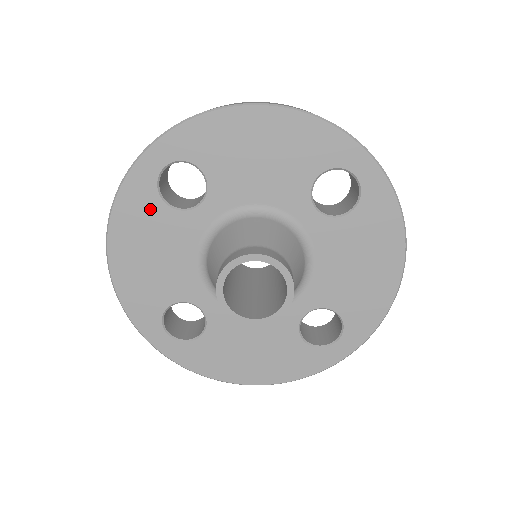
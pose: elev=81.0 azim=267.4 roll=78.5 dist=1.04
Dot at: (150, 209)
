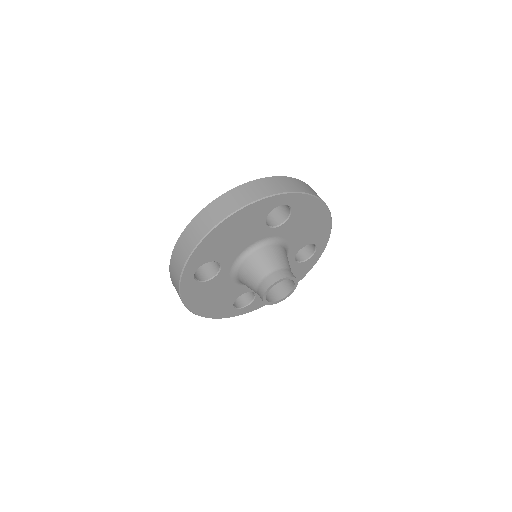
Dot at: (200, 289)
